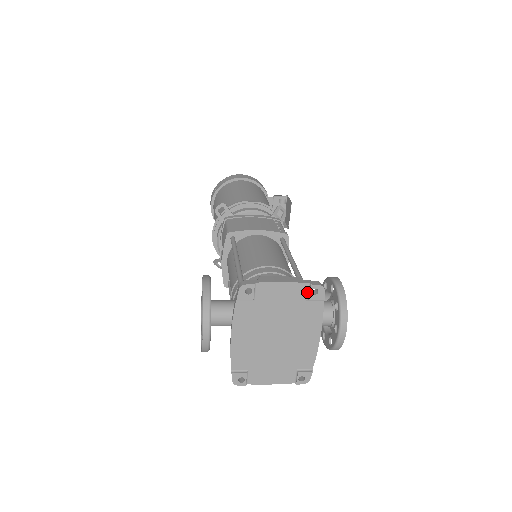
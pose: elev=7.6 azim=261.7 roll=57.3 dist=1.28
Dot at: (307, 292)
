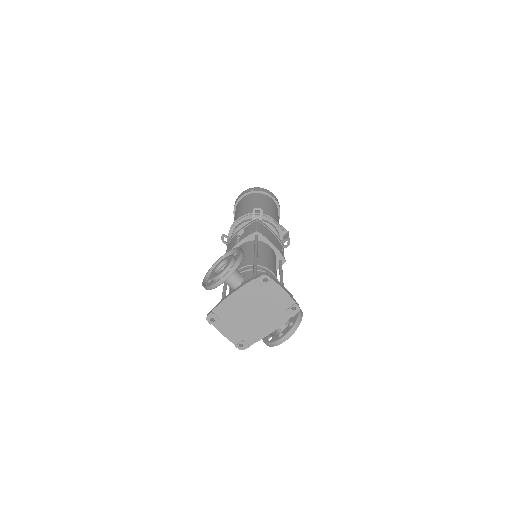
Dot at: (290, 305)
